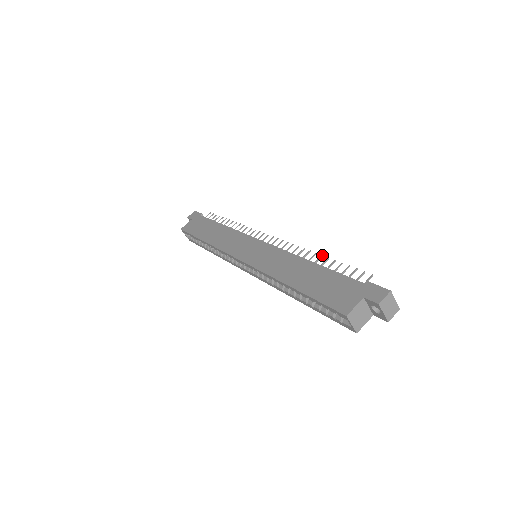
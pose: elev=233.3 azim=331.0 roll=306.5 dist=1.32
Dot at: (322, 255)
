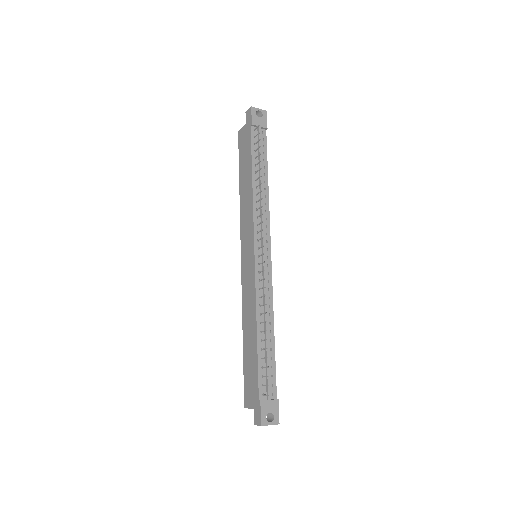
Dot at: occluded
